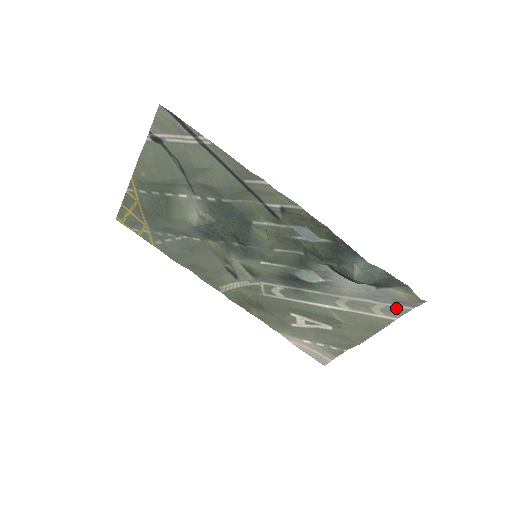
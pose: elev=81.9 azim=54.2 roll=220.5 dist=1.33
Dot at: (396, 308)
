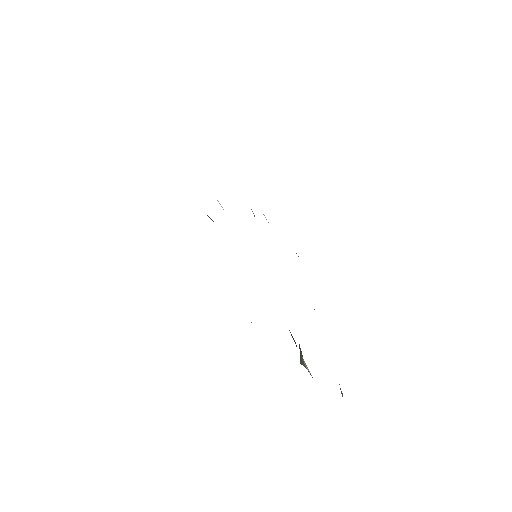
Dot at: occluded
